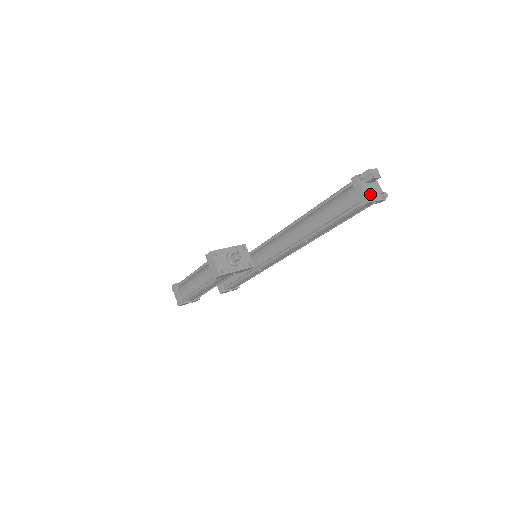
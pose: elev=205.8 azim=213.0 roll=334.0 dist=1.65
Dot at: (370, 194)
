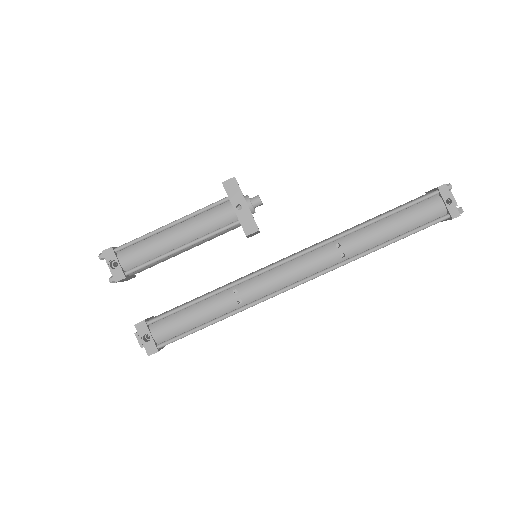
Dot at: occluded
